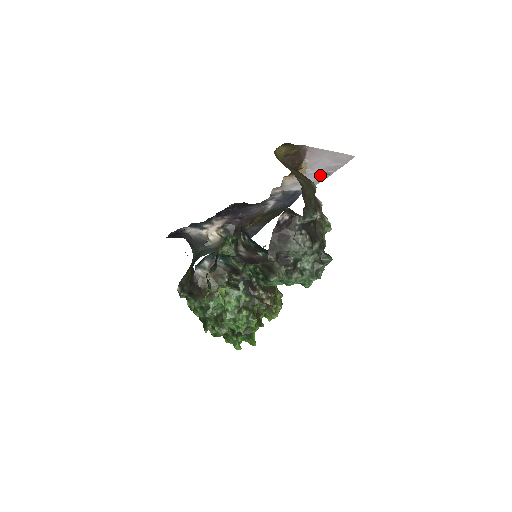
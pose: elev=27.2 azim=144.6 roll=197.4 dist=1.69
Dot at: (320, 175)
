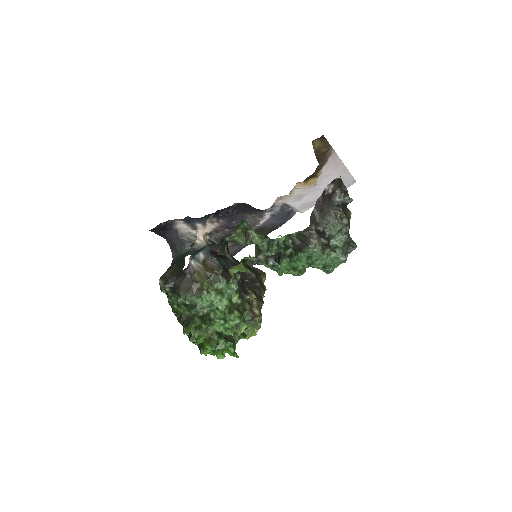
Dot at: occluded
